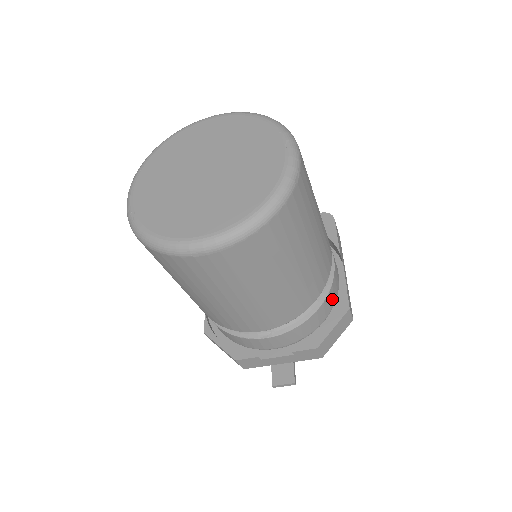
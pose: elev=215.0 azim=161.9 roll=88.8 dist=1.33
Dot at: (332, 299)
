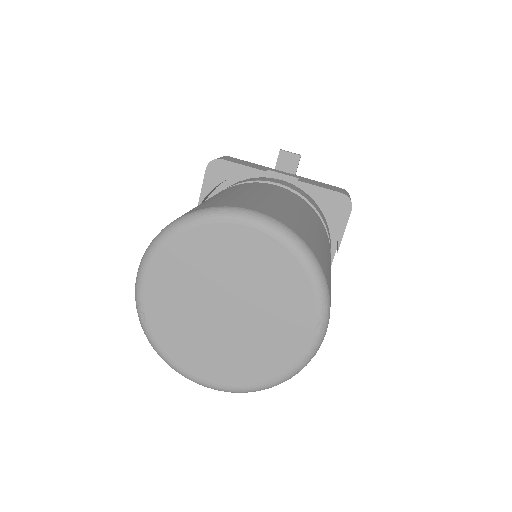
Dot at: occluded
